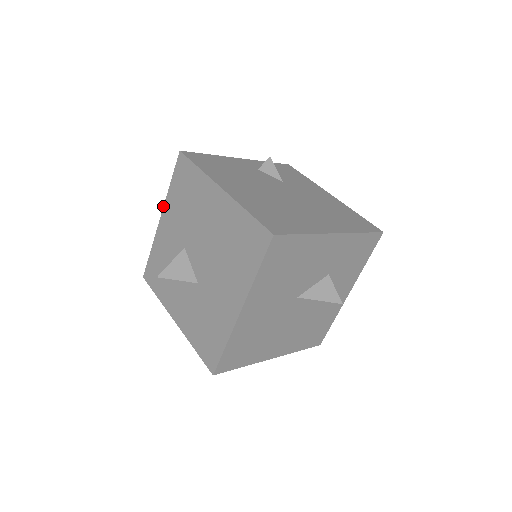
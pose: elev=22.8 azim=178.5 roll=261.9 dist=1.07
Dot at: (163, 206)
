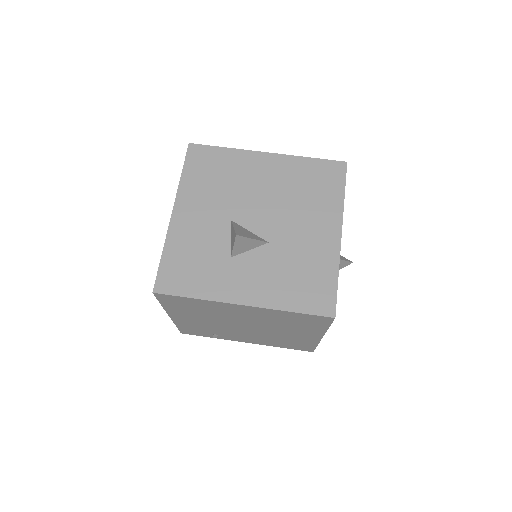
Dot at: (175, 198)
